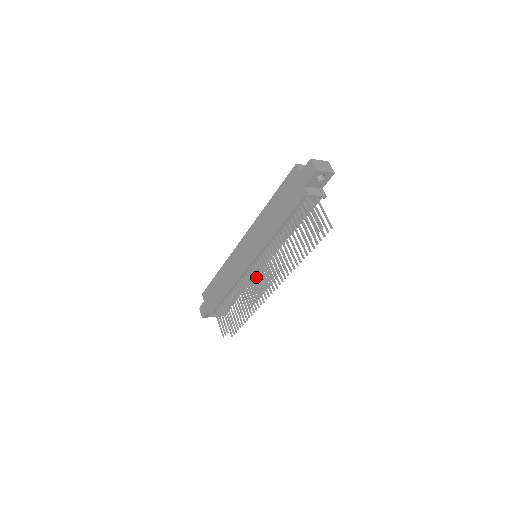
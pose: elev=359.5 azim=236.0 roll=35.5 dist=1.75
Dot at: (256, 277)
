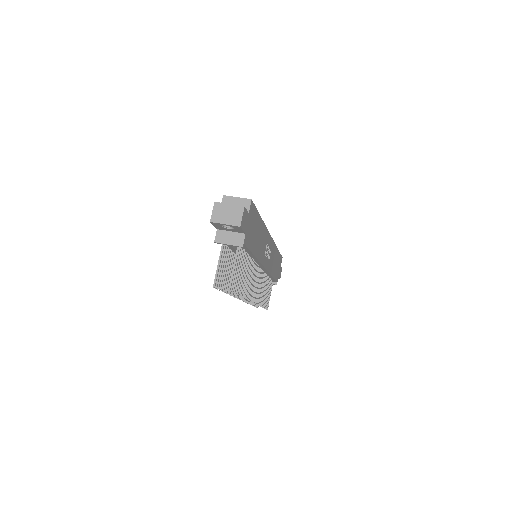
Dot at: occluded
